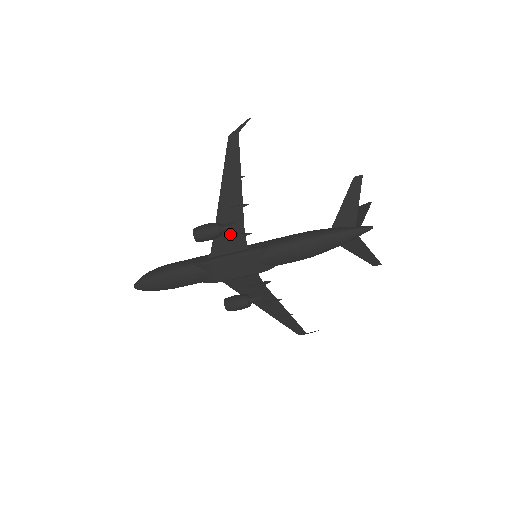
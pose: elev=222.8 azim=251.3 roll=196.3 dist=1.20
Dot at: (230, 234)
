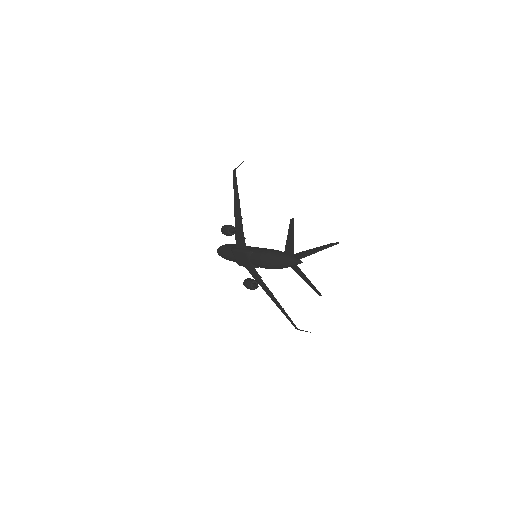
Dot at: (240, 235)
